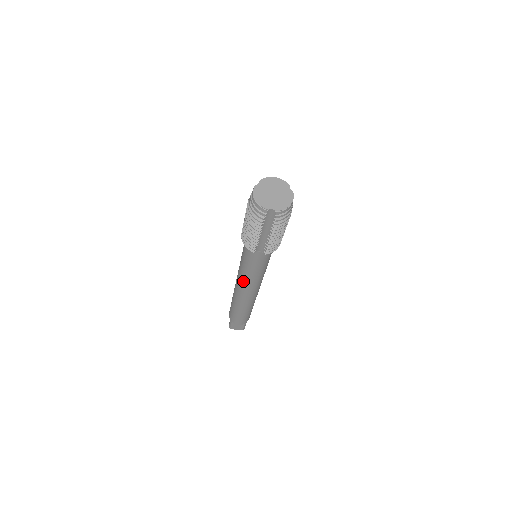
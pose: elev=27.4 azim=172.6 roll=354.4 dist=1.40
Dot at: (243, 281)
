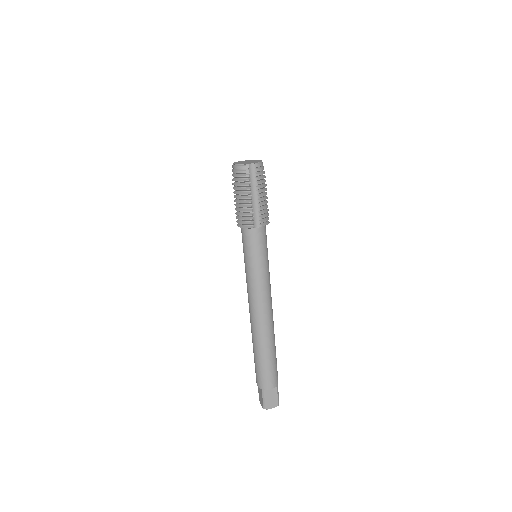
Dot at: (255, 291)
